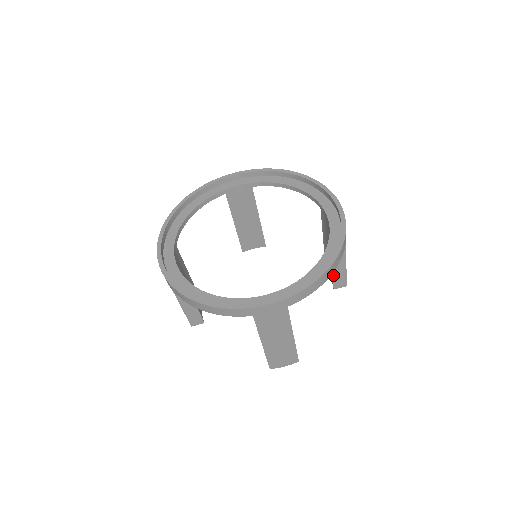
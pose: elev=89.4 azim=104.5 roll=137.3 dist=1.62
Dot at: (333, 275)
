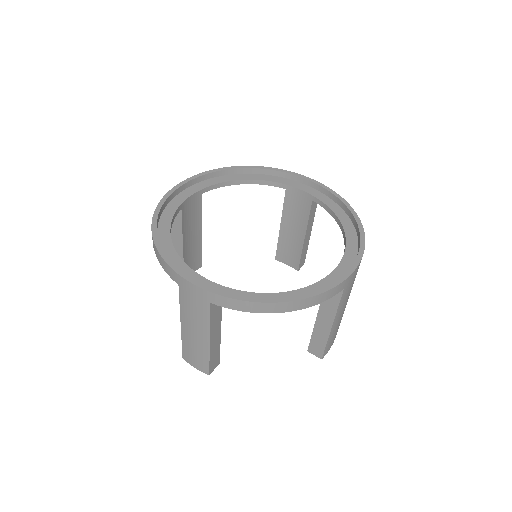
Dot at: (301, 254)
